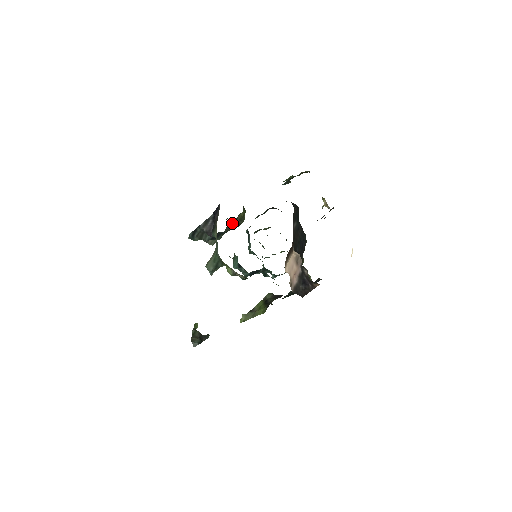
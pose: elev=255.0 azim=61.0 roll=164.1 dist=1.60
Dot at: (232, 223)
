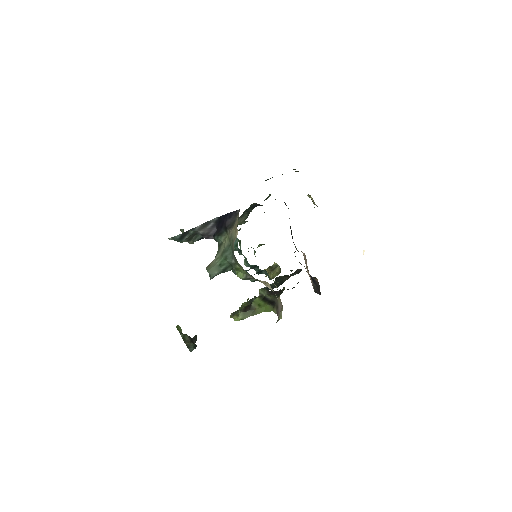
Dot at: occluded
